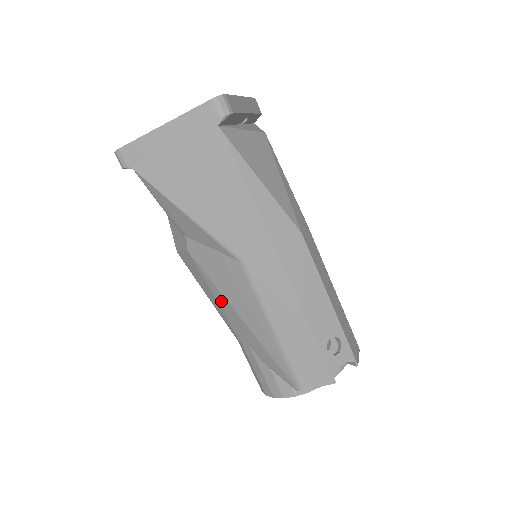
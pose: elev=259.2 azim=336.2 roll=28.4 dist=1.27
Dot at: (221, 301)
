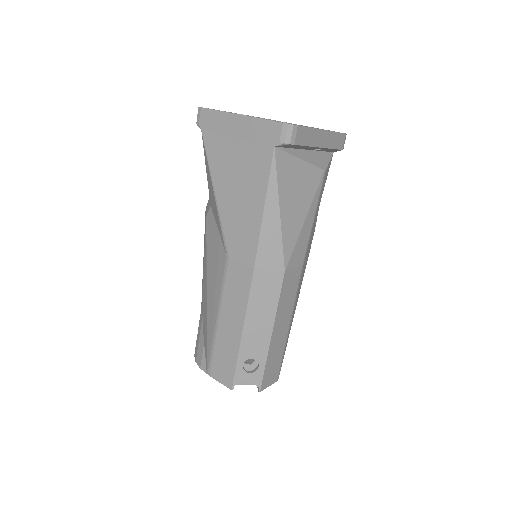
Dot at: (205, 269)
